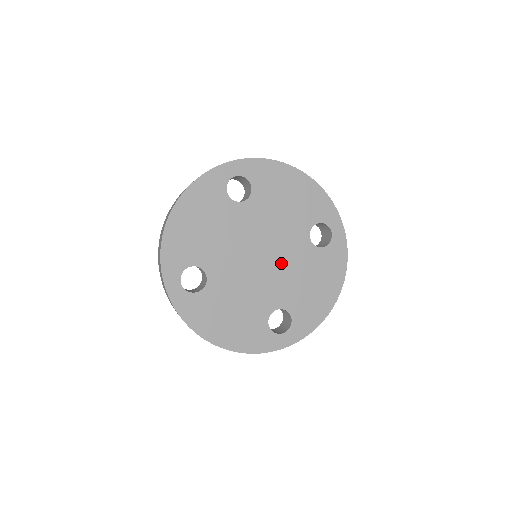
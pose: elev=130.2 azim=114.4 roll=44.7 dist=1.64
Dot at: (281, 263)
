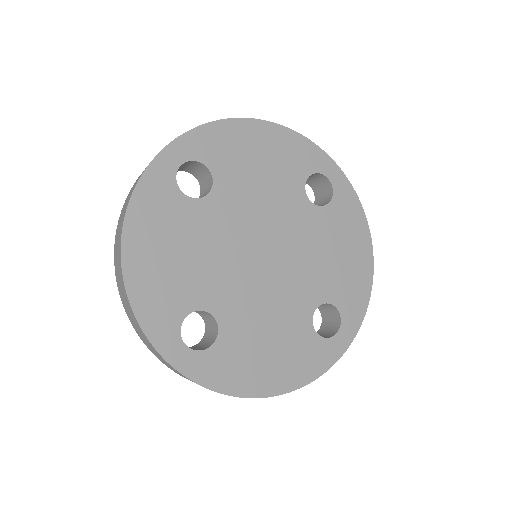
Dot at: (293, 249)
